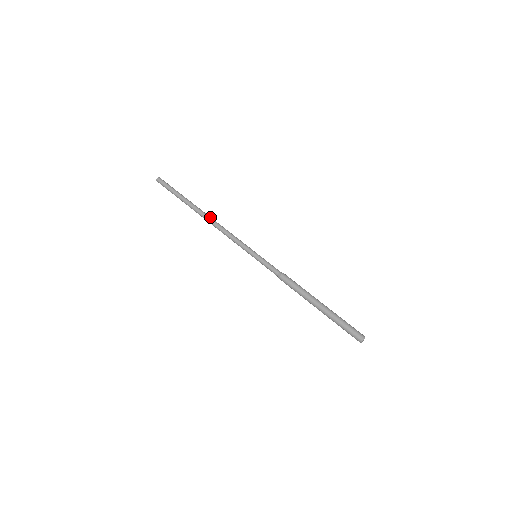
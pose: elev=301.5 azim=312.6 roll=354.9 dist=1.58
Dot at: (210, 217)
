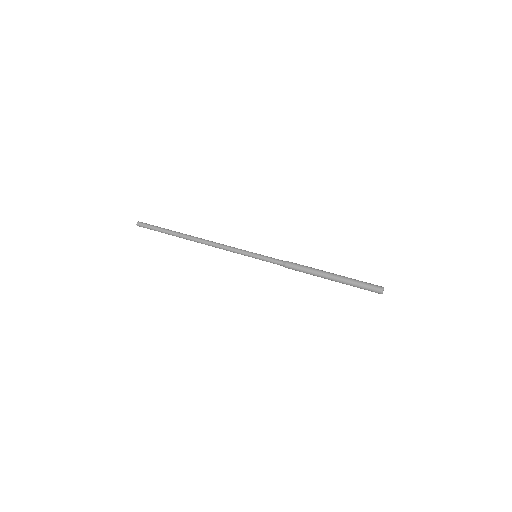
Dot at: (200, 238)
